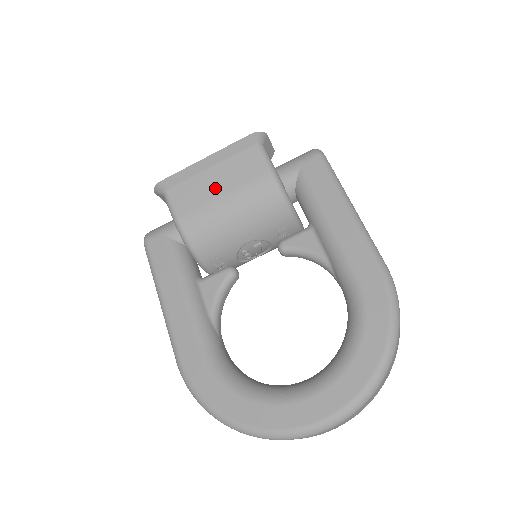
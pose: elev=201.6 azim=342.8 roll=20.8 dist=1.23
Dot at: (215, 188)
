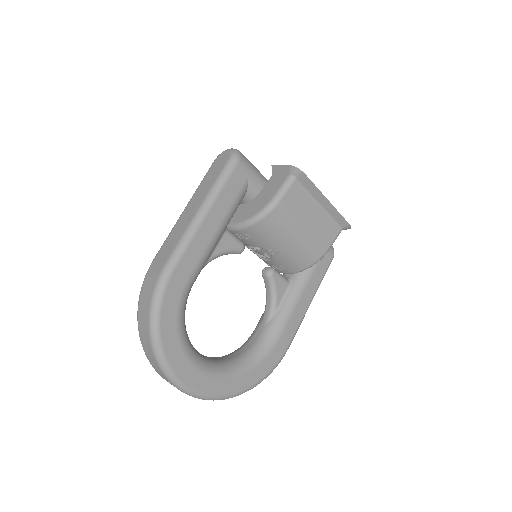
Dot at: (308, 218)
